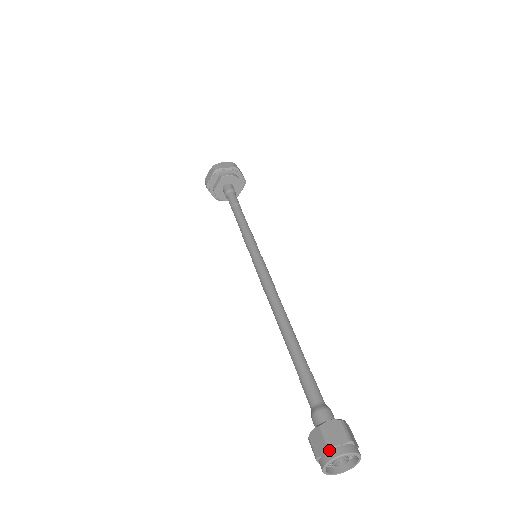
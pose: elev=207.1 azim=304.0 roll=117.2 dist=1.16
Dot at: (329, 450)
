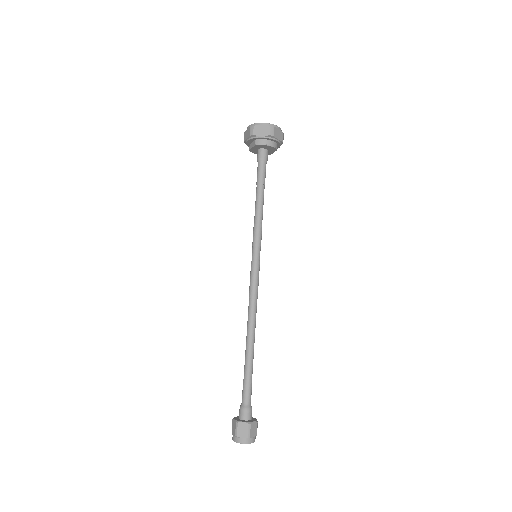
Dot at: (236, 437)
